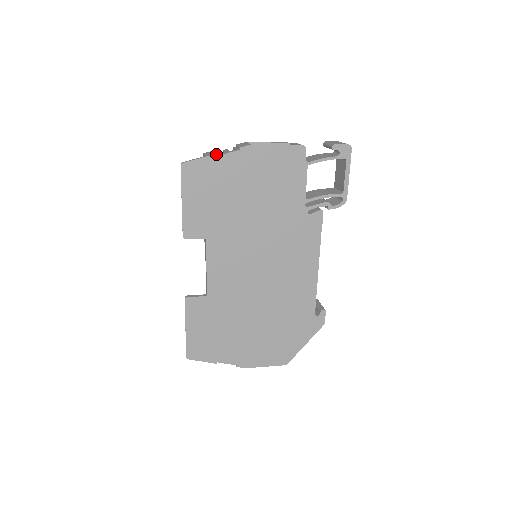
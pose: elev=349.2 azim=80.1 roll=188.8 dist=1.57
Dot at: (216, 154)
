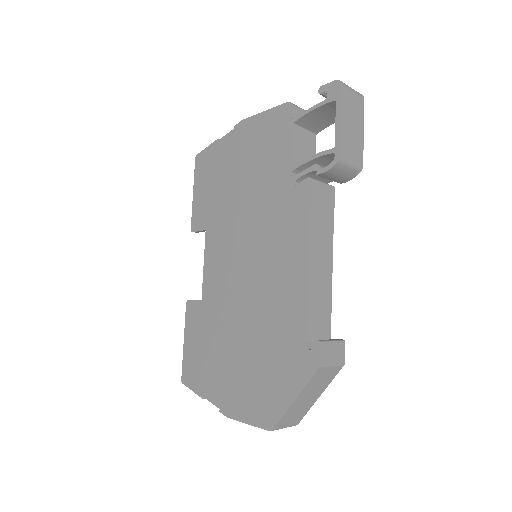
Dot at: occluded
